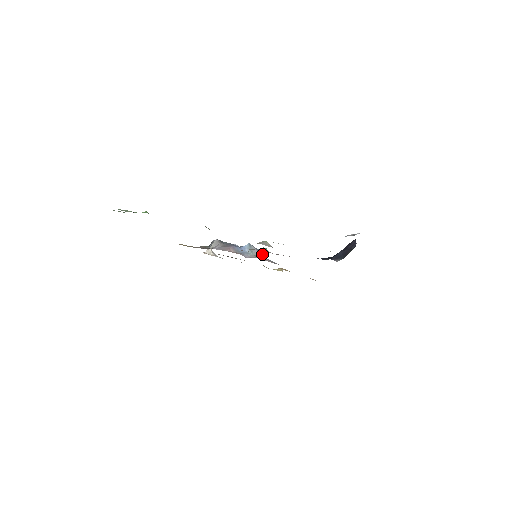
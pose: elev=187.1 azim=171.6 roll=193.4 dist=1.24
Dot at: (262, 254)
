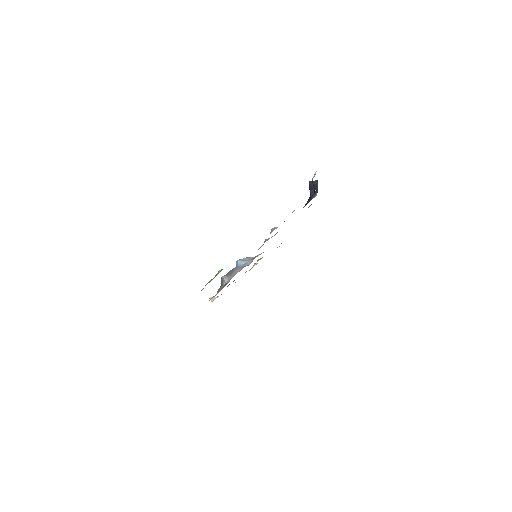
Dot at: (251, 257)
